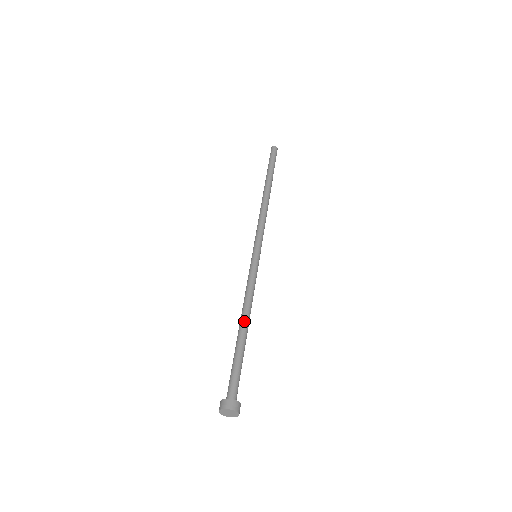
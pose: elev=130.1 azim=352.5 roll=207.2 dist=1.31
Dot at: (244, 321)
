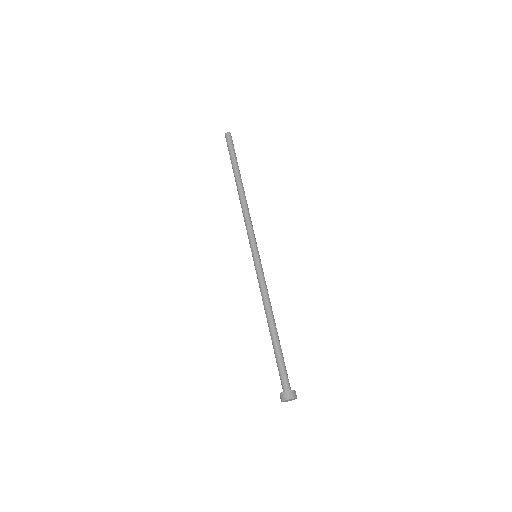
Dot at: (273, 321)
